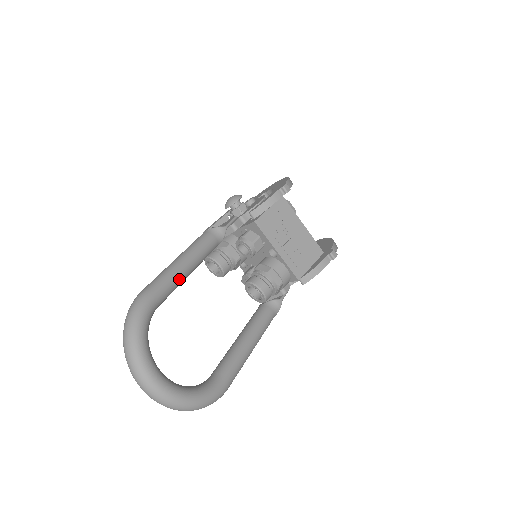
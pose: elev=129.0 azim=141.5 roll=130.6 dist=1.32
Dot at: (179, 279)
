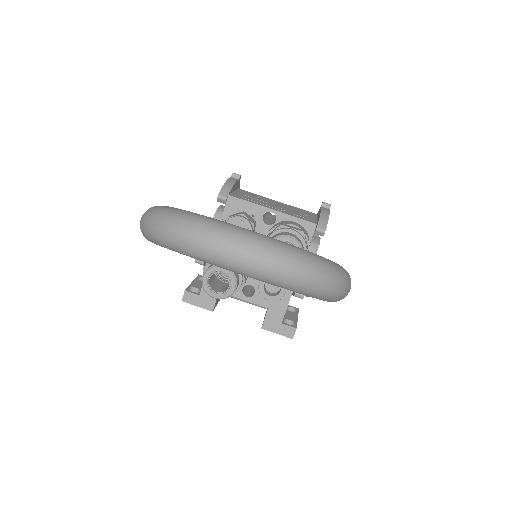
Dot at: occluded
